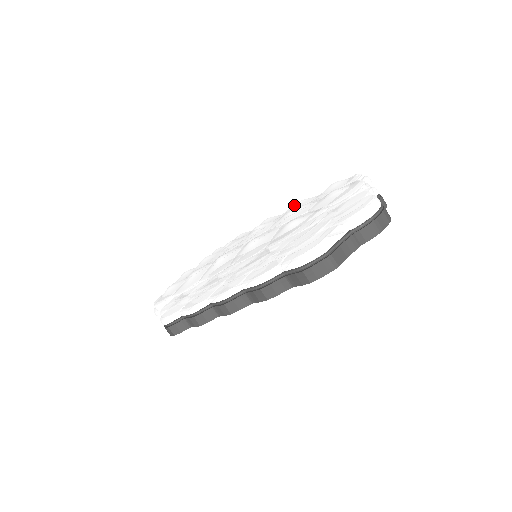
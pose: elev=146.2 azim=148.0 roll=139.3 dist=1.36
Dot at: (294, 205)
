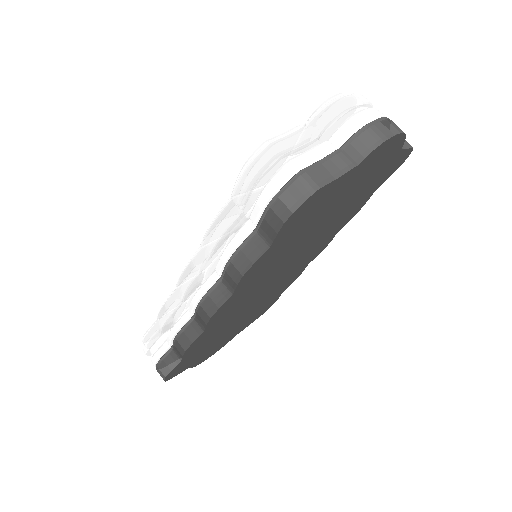
Dot at: occluded
